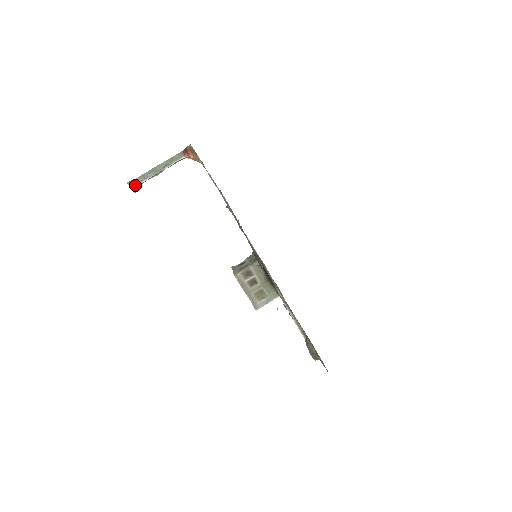
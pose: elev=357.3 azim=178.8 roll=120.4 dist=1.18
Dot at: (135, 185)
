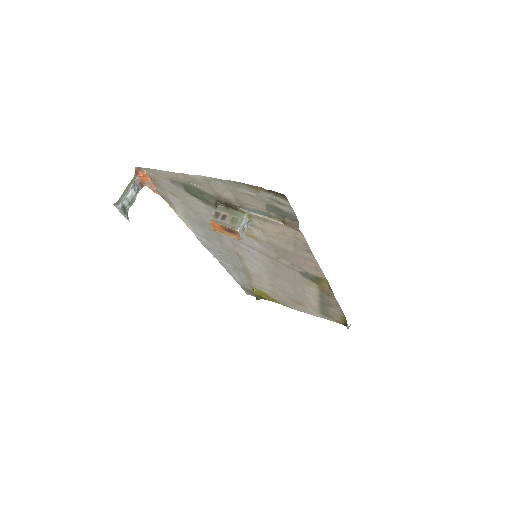
Dot at: (119, 204)
